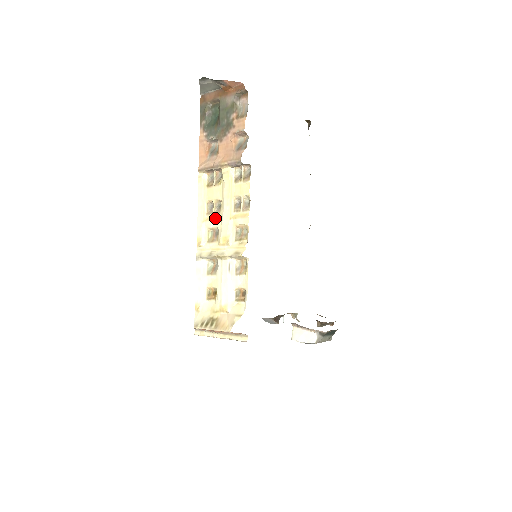
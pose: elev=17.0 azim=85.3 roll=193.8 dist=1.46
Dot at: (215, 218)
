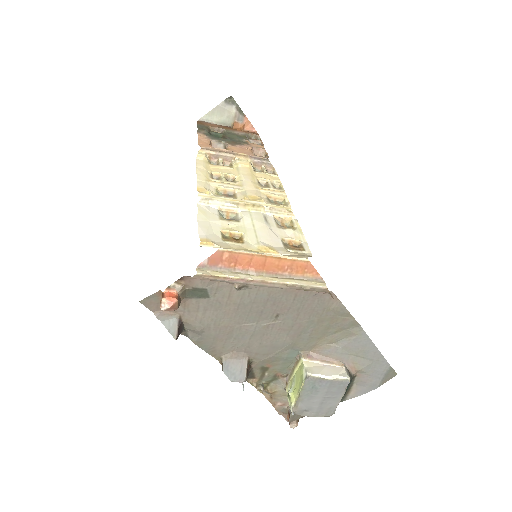
Dot at: (229, 183)
